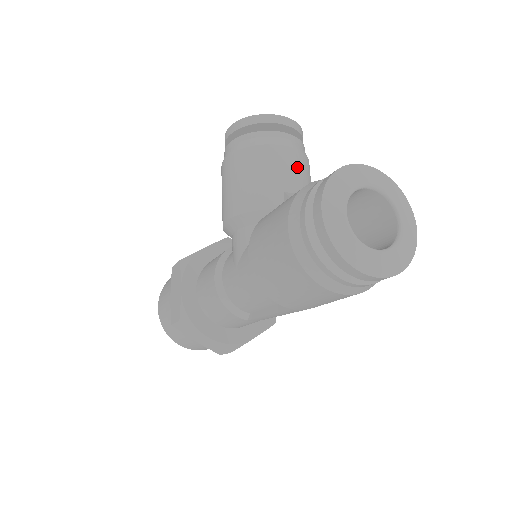
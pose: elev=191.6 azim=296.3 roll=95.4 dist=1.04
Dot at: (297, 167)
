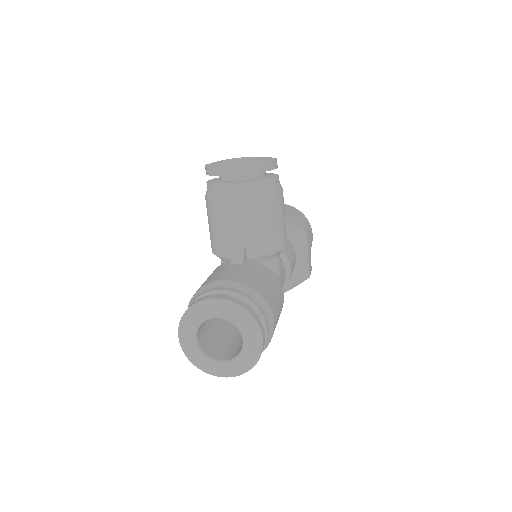
Dot at: (245, 217)
